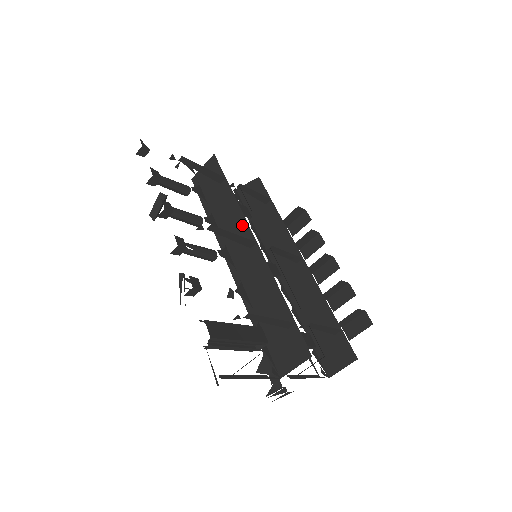
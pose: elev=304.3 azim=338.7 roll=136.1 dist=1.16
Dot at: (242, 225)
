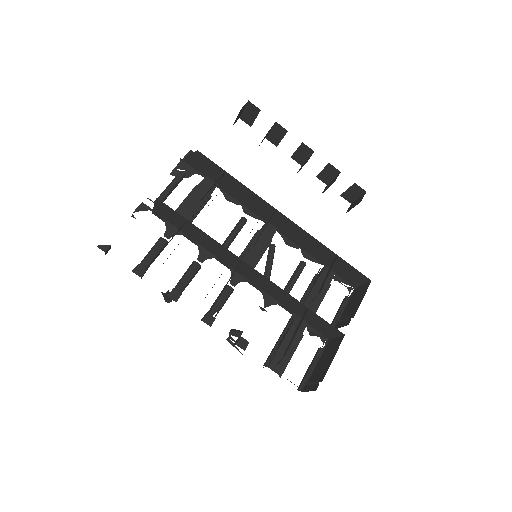
Dot at: (233, 257)
